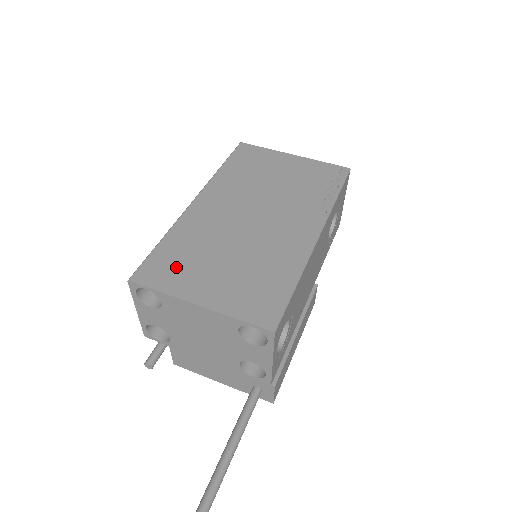
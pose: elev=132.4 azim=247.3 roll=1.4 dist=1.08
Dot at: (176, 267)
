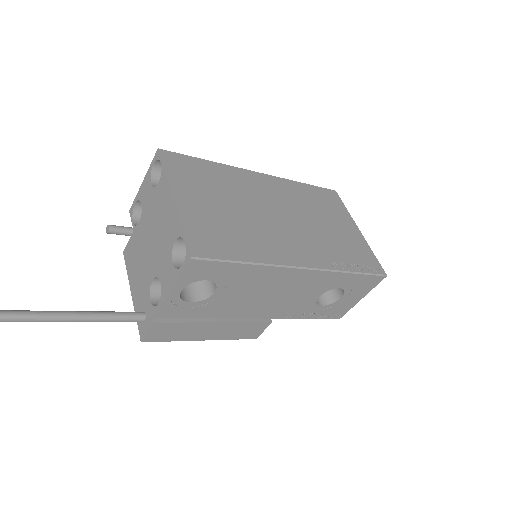
Dot at: (194, 175)
